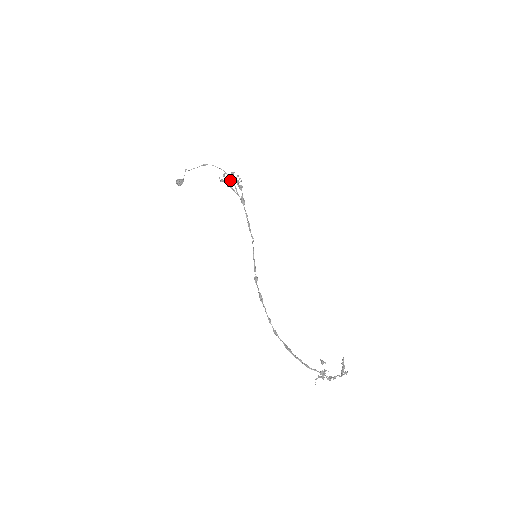
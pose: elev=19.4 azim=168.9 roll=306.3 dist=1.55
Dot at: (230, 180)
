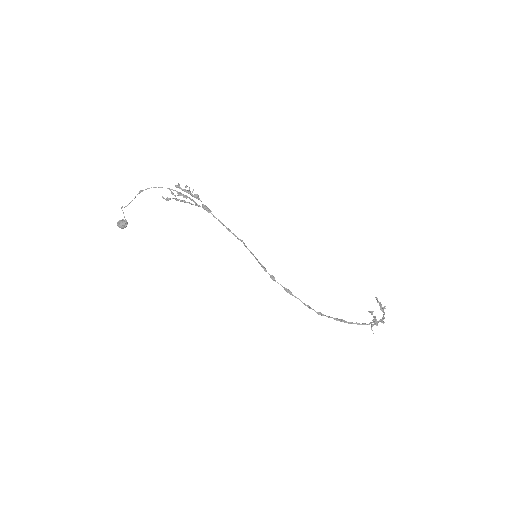
Dot at: (181, 195)
